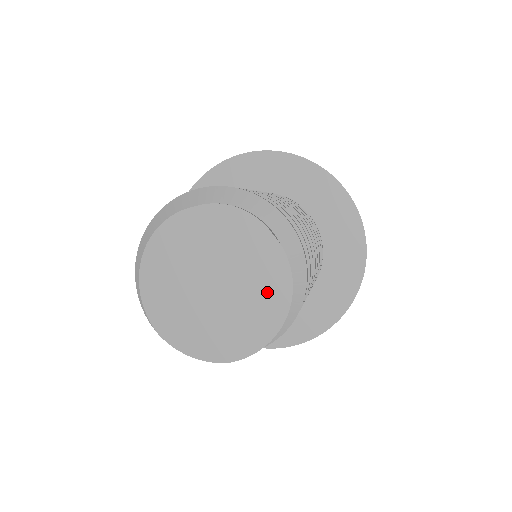
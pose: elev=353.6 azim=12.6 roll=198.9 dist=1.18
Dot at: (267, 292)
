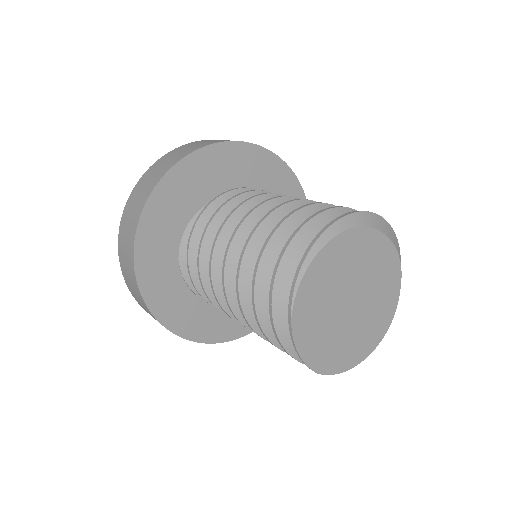
Dot at: (373, 329)
